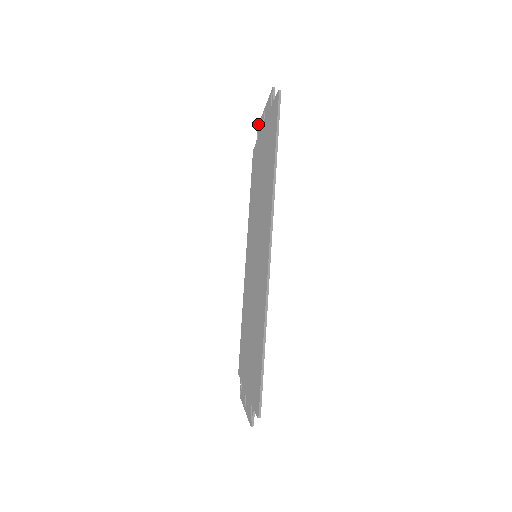
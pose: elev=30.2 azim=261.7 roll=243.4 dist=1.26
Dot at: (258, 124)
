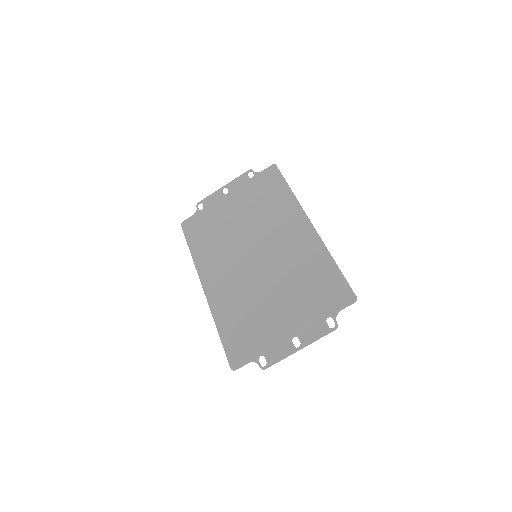
Dot at: (199, 202)
